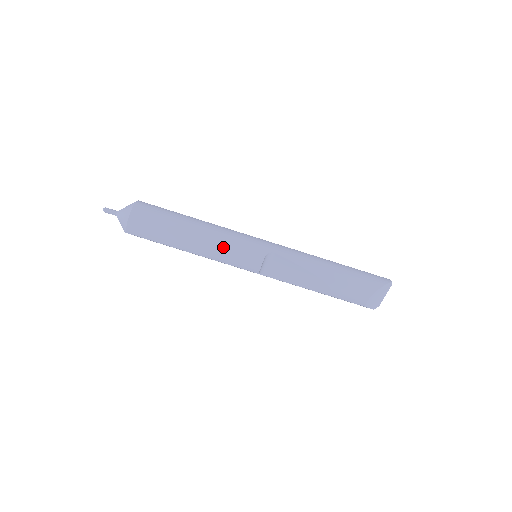
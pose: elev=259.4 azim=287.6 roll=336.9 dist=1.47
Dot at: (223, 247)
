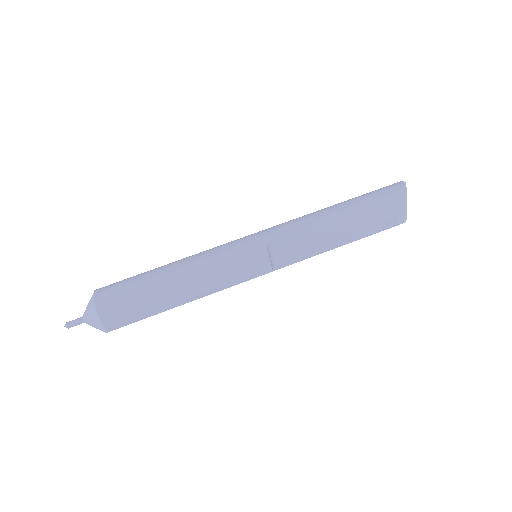
Dot at: (218, 272)
